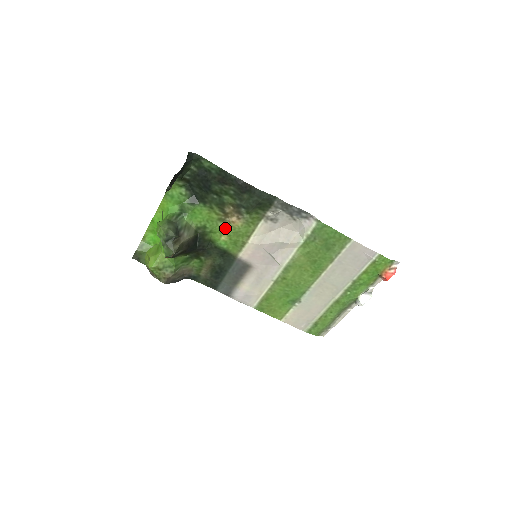
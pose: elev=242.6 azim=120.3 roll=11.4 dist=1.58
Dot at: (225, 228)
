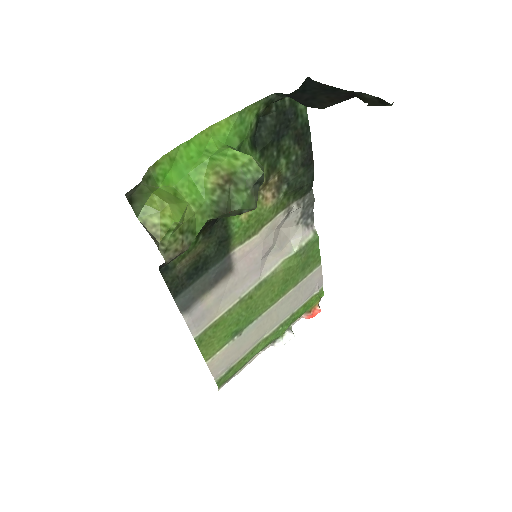
Dot at: occluded
